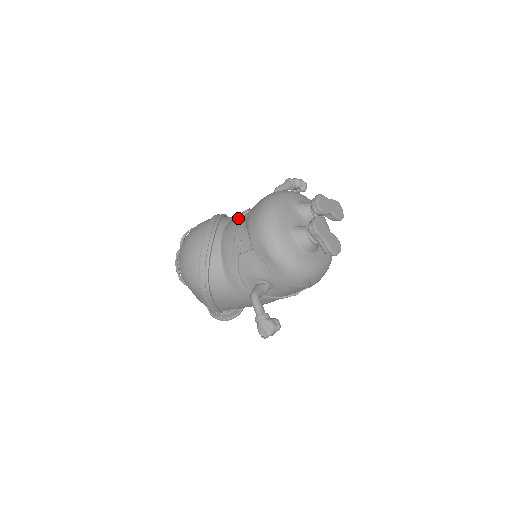
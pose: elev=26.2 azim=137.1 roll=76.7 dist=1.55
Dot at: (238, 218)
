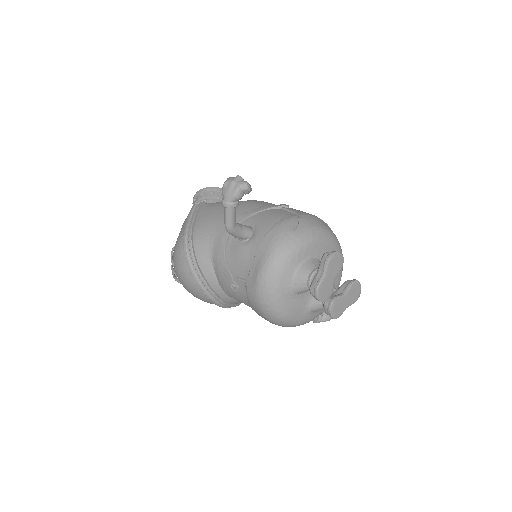
Dot at: (230, 287)
